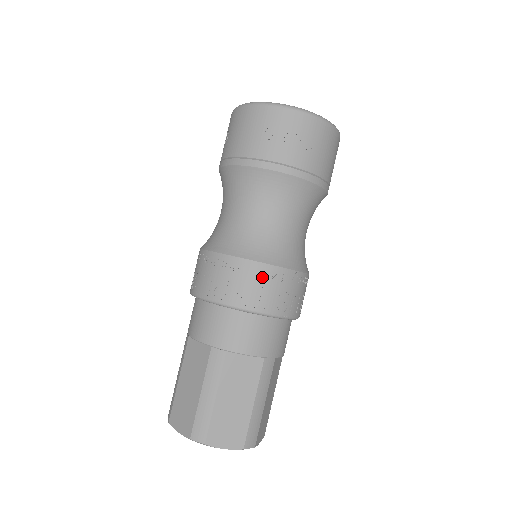
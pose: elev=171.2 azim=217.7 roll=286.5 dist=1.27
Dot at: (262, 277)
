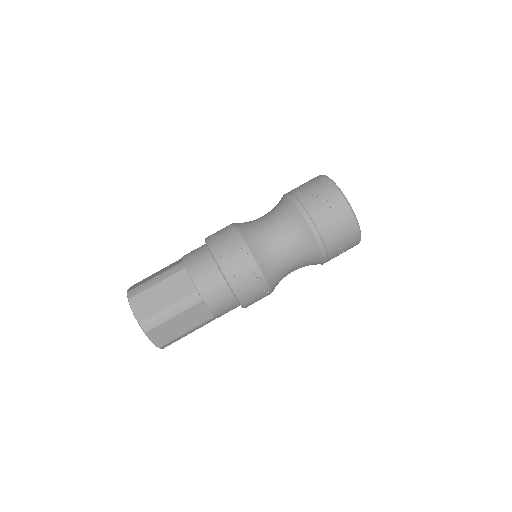
Dot at: (237, 247)
